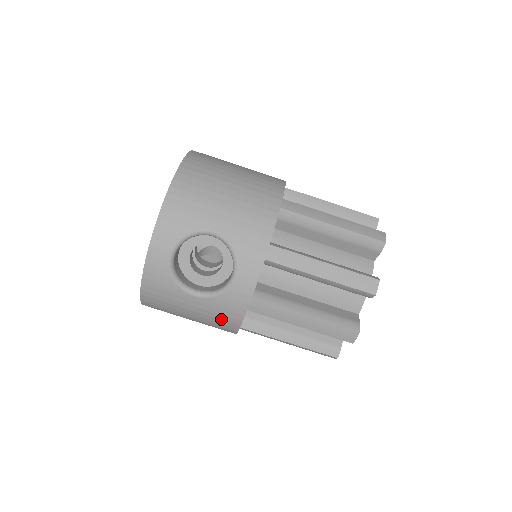
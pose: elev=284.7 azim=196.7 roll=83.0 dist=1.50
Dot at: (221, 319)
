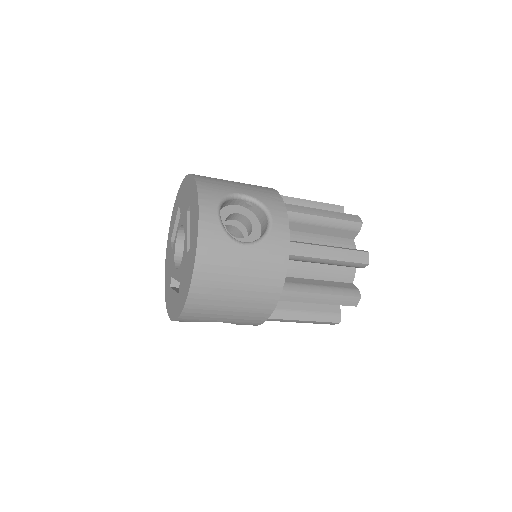
Dot at: (269, 270)
